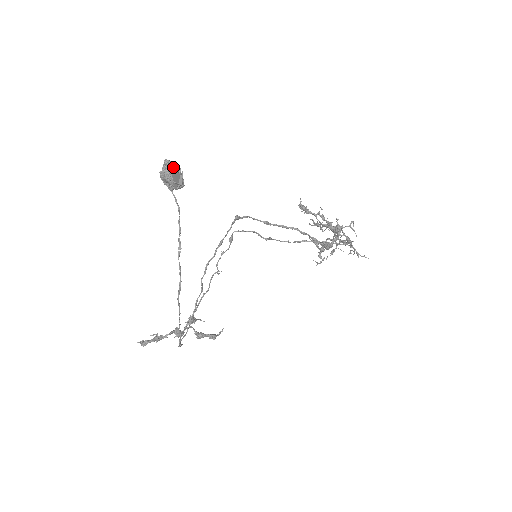
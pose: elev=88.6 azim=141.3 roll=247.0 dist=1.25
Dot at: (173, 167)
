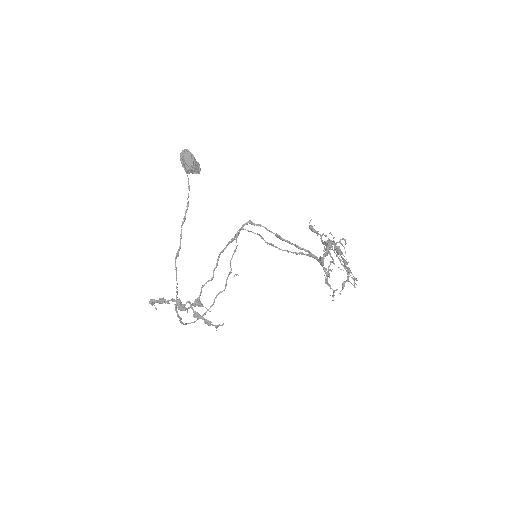
Dot at: (186, 152)
